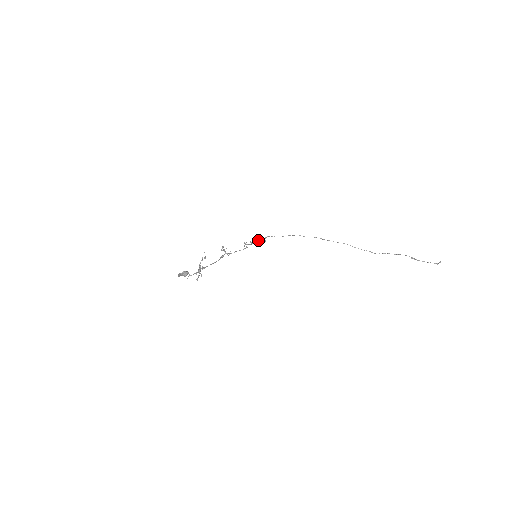
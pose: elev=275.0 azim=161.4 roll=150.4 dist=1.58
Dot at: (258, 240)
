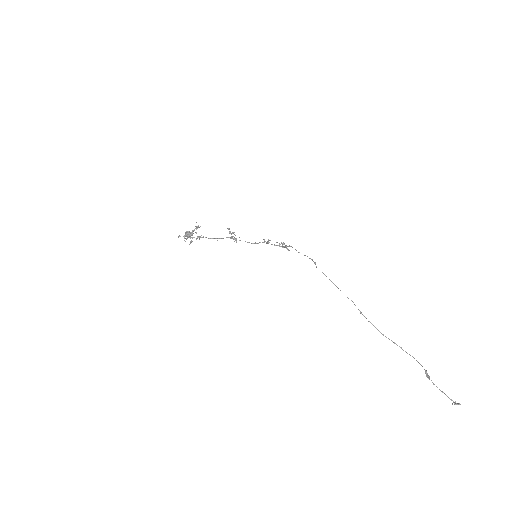
Dot at: (279, 244)
